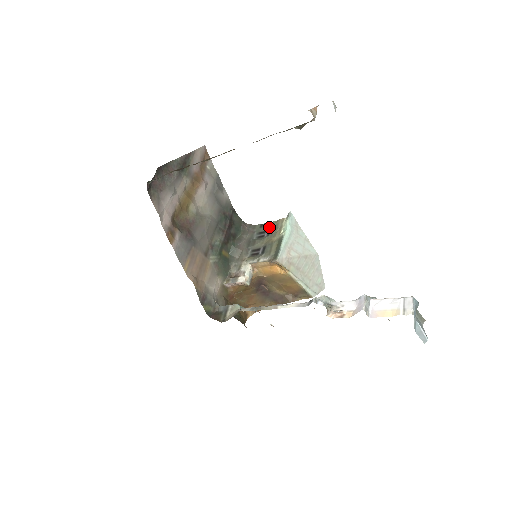
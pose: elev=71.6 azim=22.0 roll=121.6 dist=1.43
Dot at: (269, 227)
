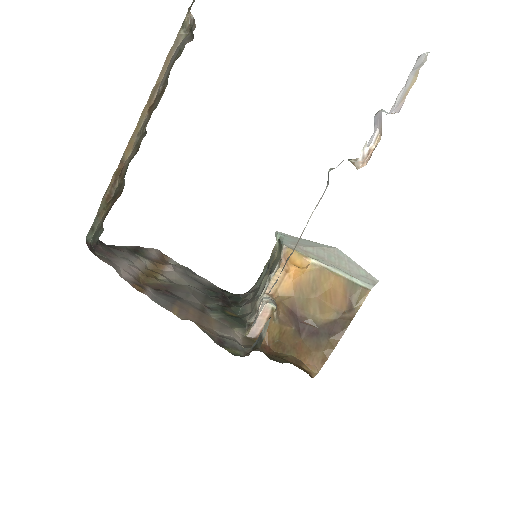
Dot at: (266, 265)
